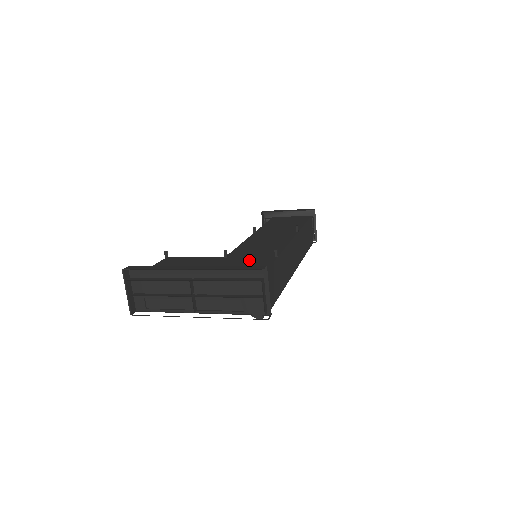
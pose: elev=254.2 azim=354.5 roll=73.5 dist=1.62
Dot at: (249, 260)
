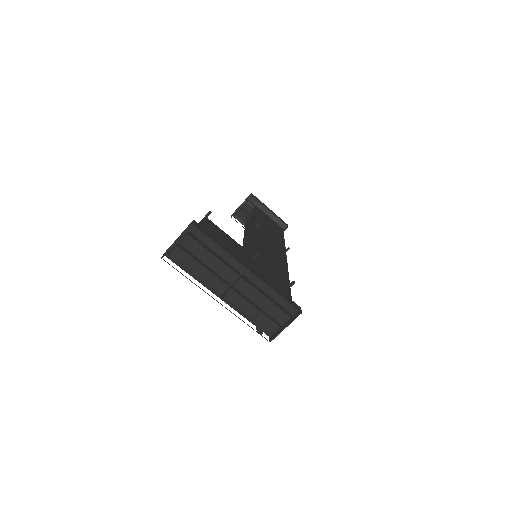
Dot at: (274, 277)
